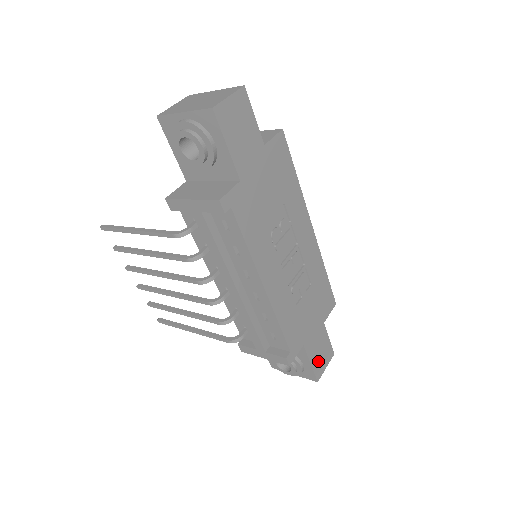
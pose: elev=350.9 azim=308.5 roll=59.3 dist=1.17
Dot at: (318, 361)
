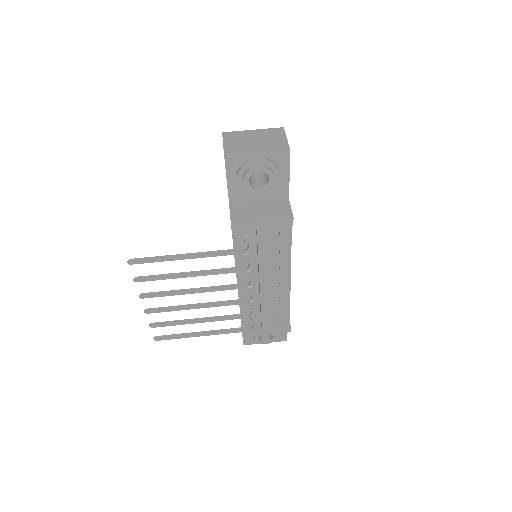
Dot at: occluded
